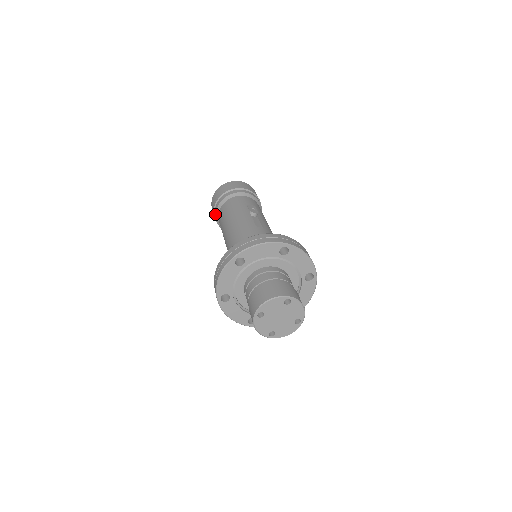
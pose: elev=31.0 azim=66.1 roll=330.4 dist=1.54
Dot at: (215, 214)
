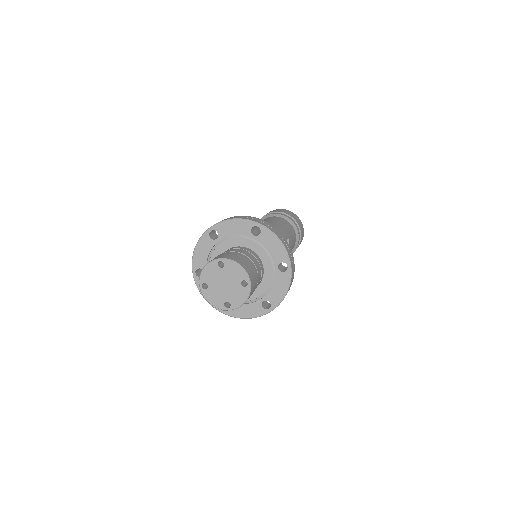
Dot at: (267, 215)
